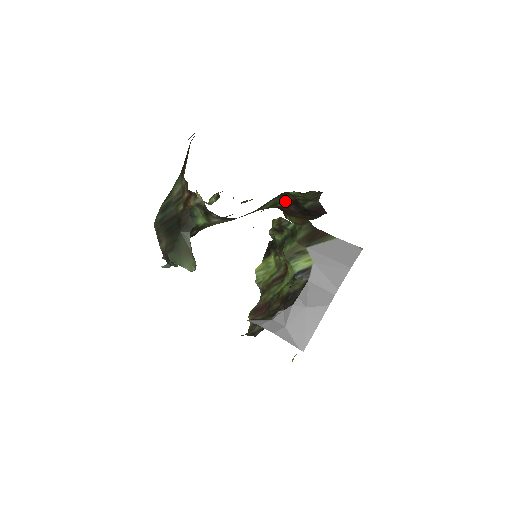
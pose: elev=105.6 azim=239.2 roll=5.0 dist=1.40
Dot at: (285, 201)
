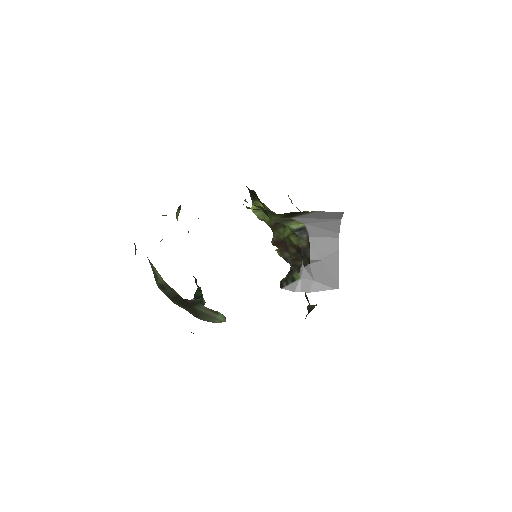
Dot at: occluded
